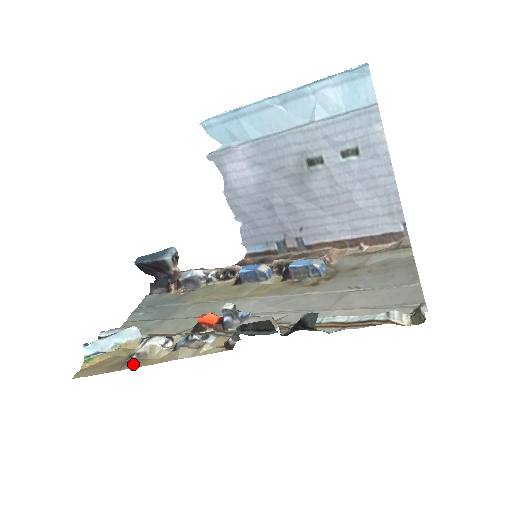
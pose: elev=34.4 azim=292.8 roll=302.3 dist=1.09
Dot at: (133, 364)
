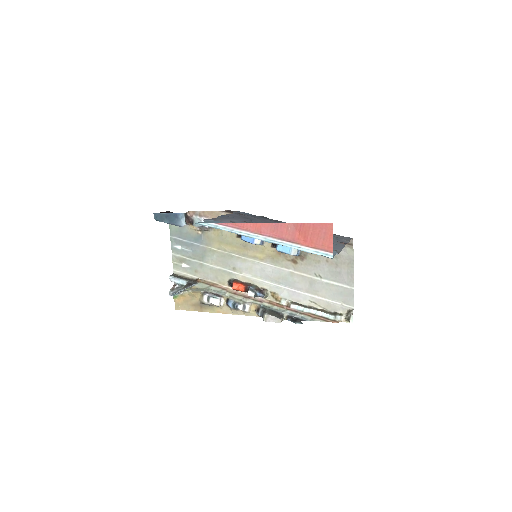
Dot at: (208, 309)
